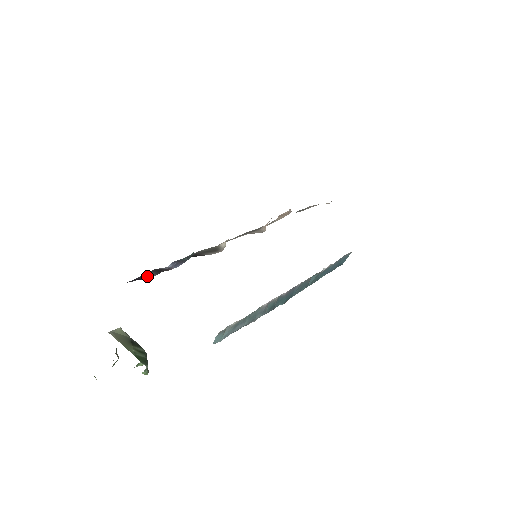
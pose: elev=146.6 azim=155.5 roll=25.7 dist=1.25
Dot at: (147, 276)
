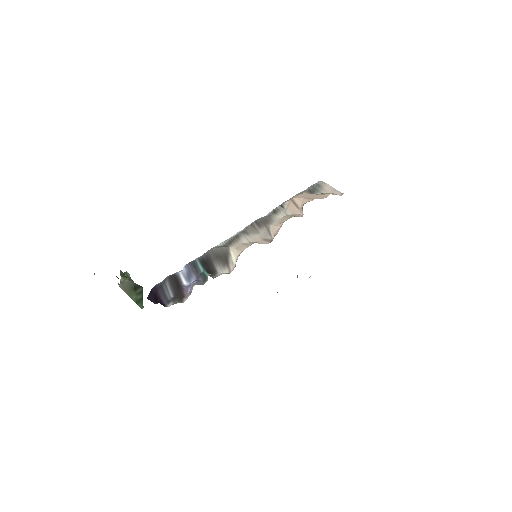
Dot at: (165, 292)
